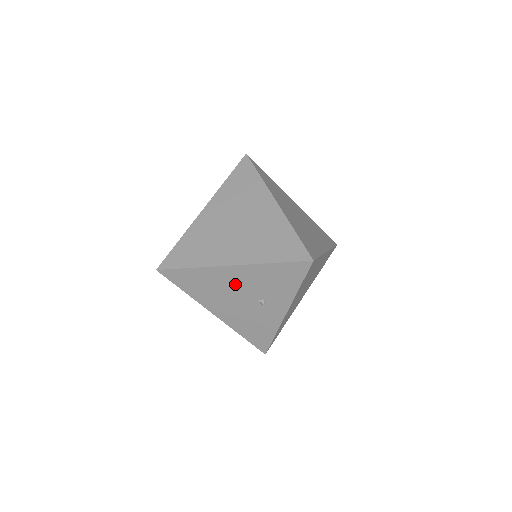
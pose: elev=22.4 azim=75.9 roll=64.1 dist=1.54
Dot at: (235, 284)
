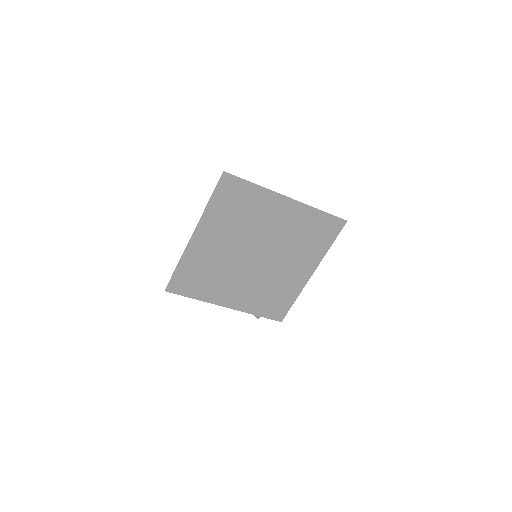
Dot at: occluded
